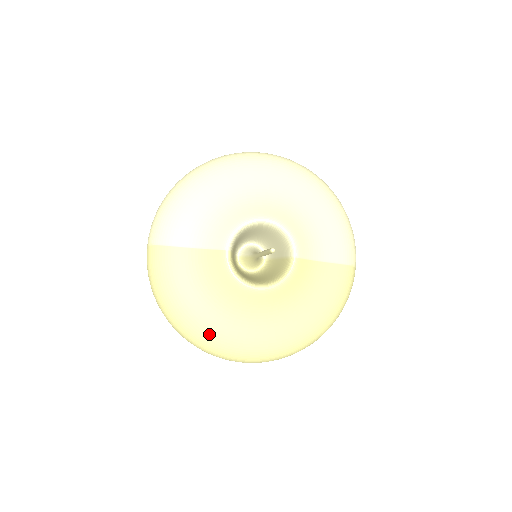
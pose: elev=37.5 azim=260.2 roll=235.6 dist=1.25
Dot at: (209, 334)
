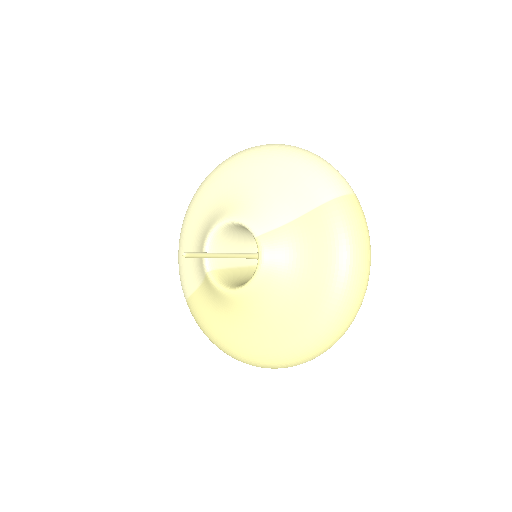
Dot at: (252, 352)
